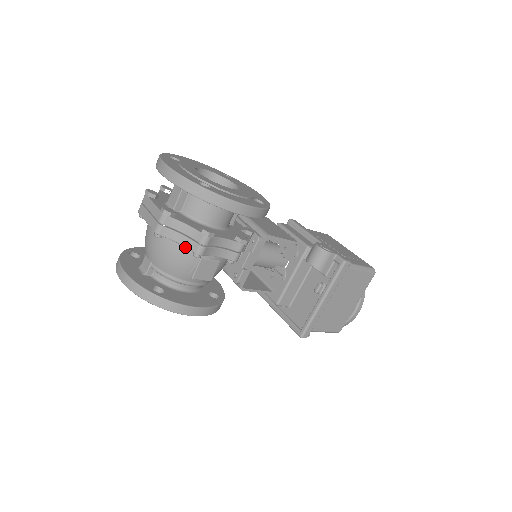
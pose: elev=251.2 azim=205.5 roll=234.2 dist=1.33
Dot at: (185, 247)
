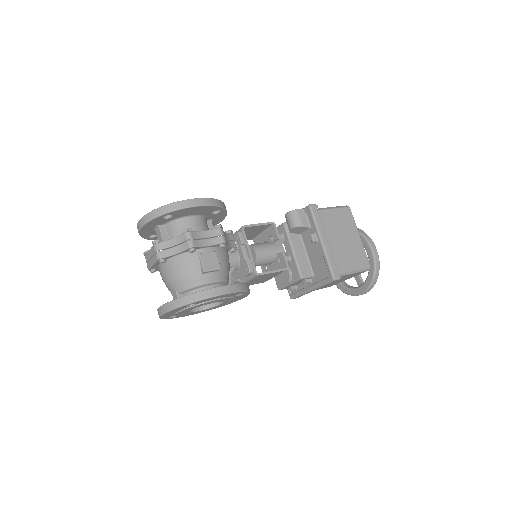
Dot at: (183, 255)
